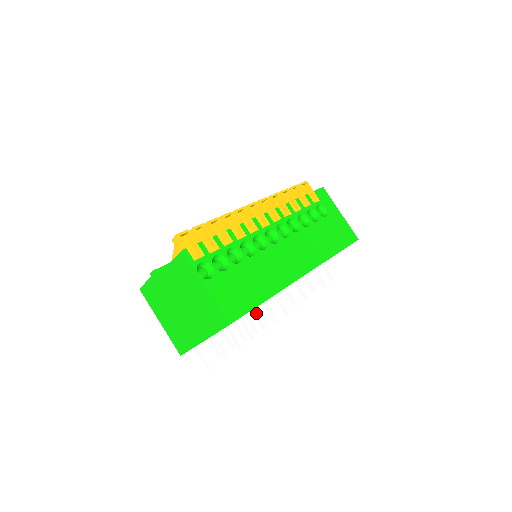
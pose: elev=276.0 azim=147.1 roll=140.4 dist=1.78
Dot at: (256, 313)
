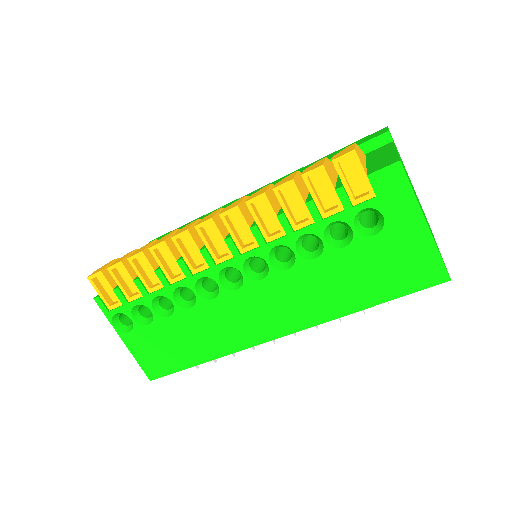
Dot at: occluded
